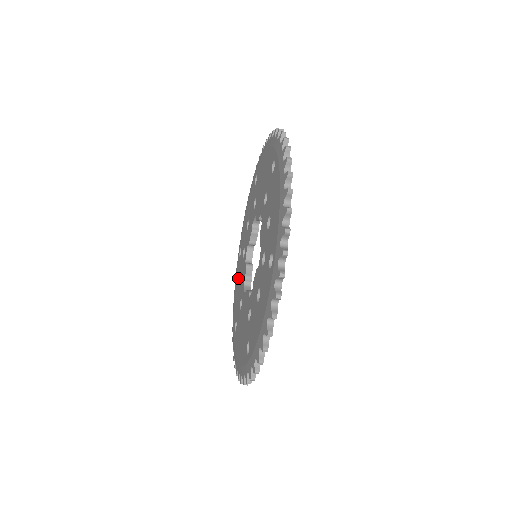
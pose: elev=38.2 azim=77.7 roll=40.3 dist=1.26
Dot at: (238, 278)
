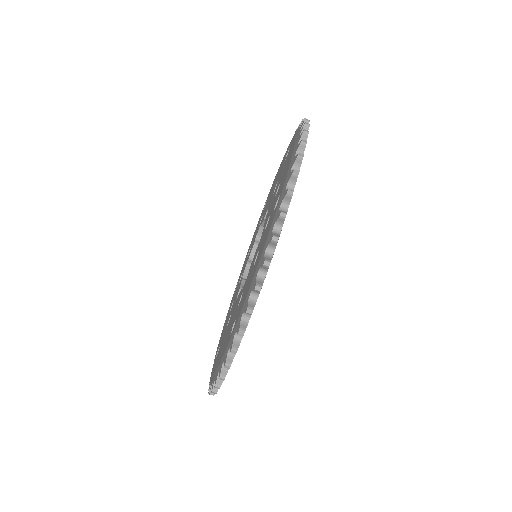
Dot at: occluded
